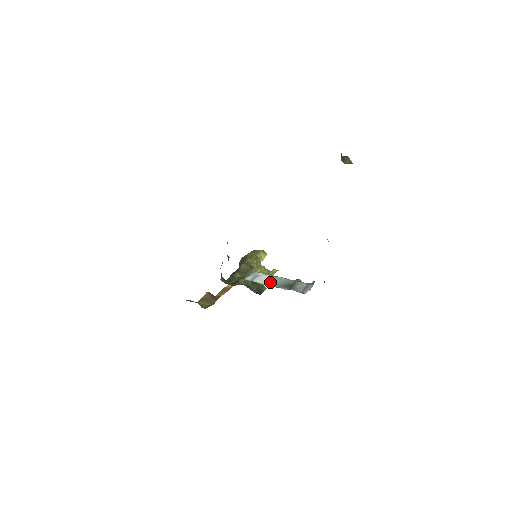
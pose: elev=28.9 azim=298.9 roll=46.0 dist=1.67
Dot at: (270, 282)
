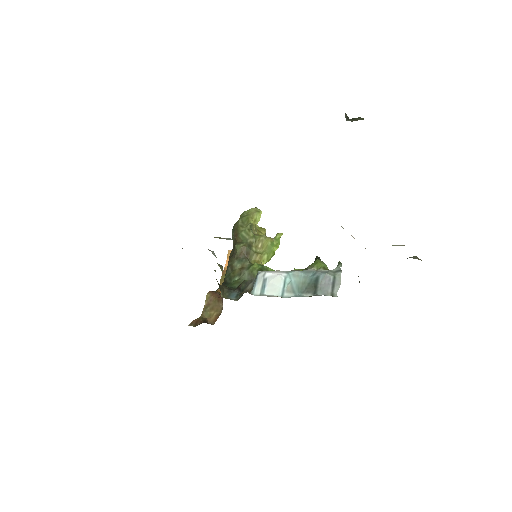
Dot at: (285, 287)
